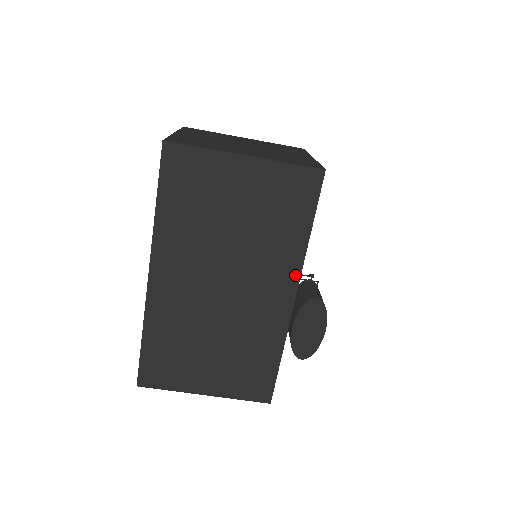
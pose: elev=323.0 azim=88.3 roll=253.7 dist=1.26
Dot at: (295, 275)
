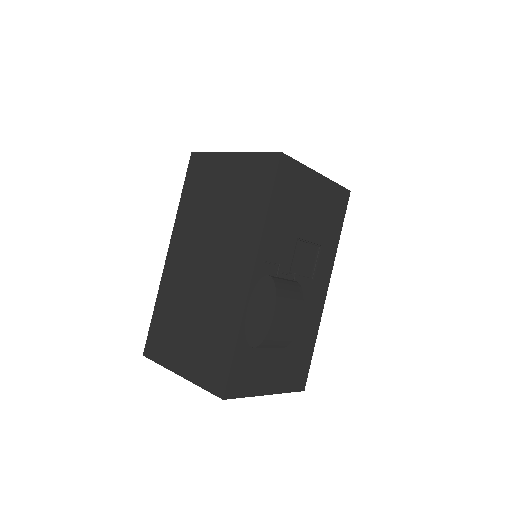
Dot at: (254, 251)
